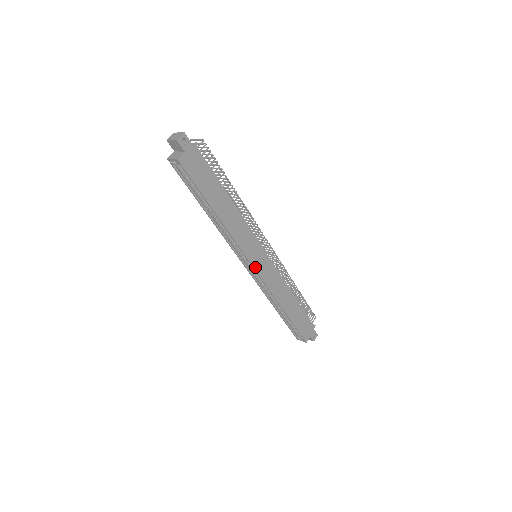
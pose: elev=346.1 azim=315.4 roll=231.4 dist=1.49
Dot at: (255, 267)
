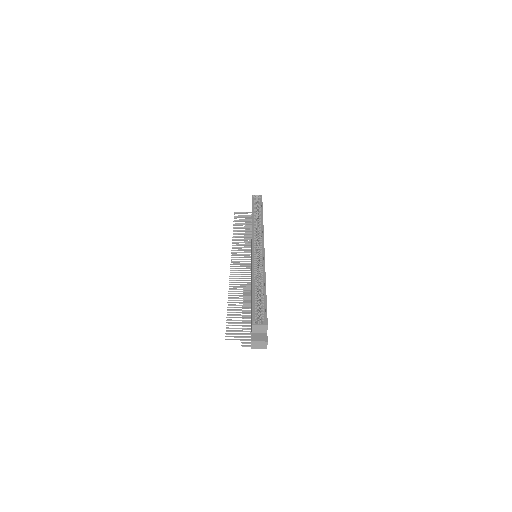
Dot at: occluded
